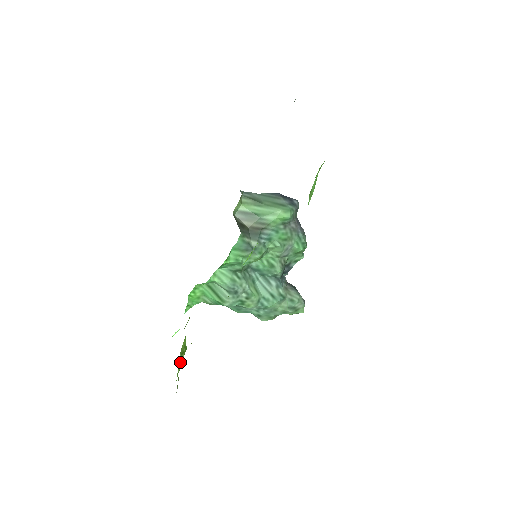
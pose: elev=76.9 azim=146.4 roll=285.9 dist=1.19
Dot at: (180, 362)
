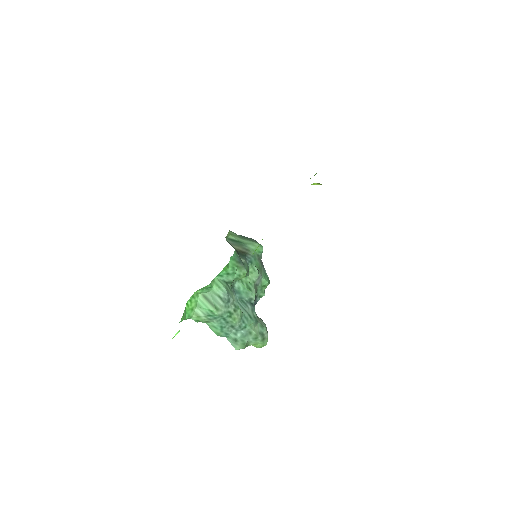
Dot at: occluded
